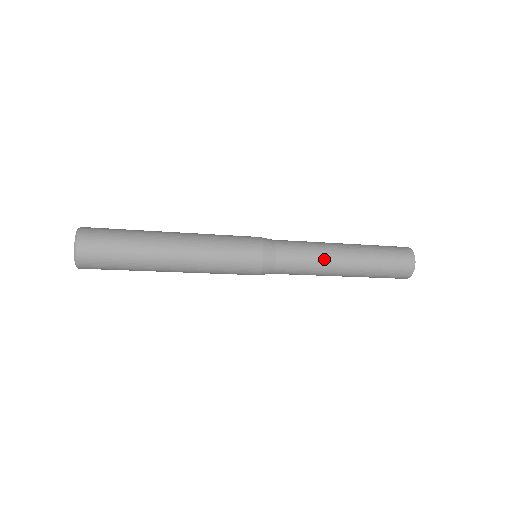
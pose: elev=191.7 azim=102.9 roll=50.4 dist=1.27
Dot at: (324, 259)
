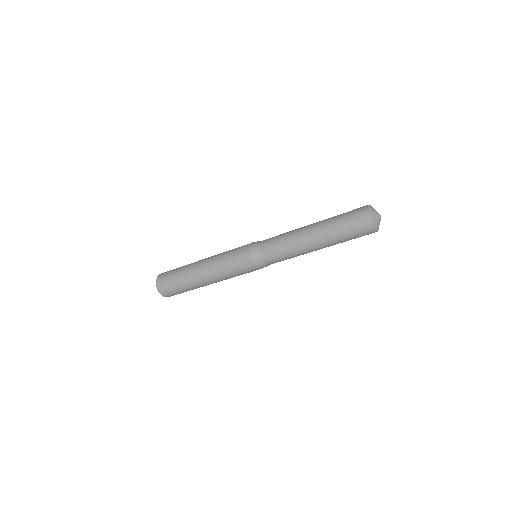
Dot at: (292, 236)
